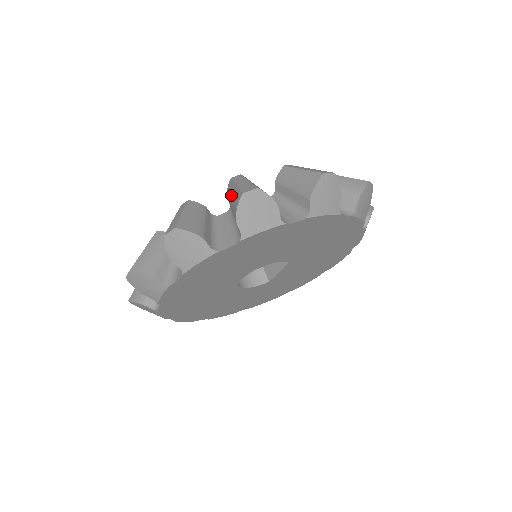
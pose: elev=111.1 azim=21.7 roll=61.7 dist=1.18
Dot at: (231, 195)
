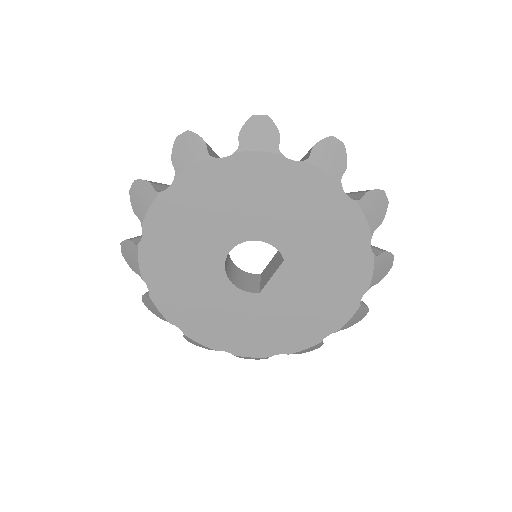
Dot at: occluded
